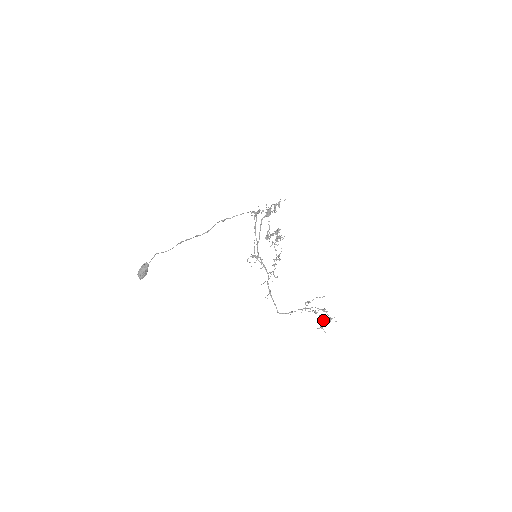
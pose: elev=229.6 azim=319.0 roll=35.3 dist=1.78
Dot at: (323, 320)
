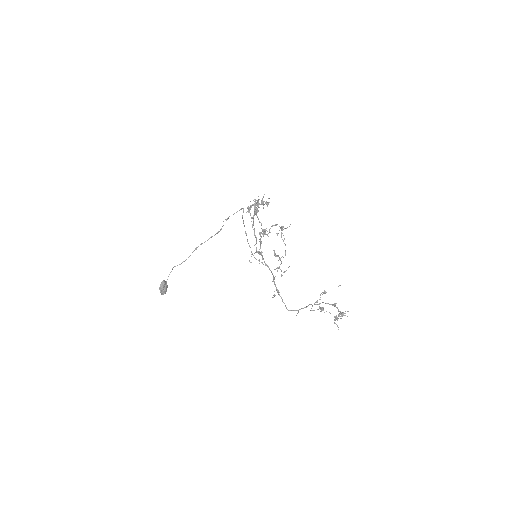
Dot at: (334, 316)
